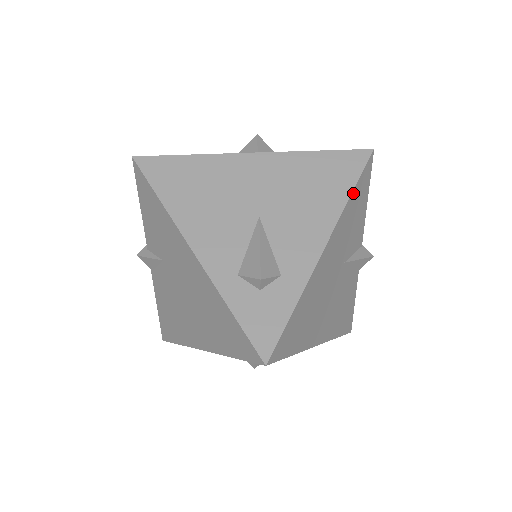
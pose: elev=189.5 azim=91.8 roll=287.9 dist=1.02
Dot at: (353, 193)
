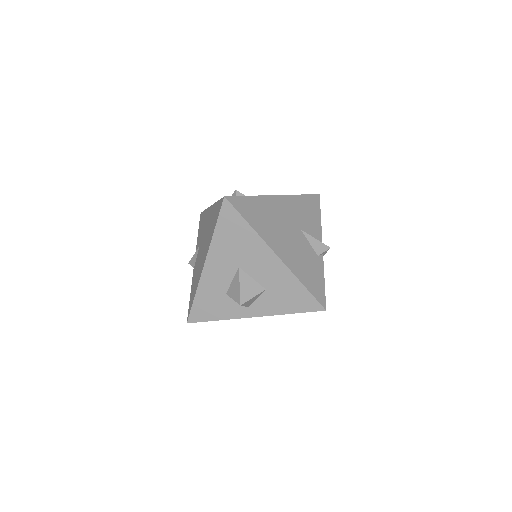
Dot at: (302, 196)
